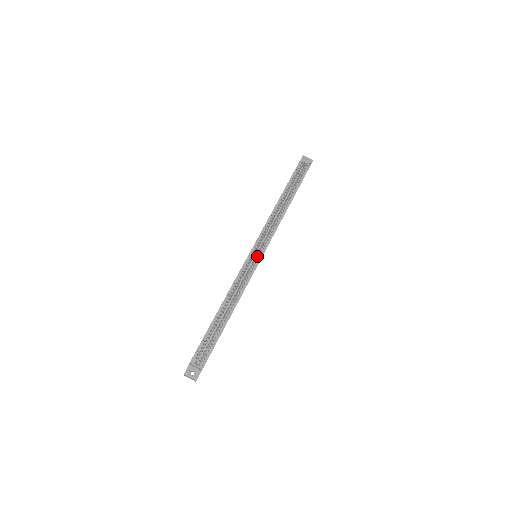
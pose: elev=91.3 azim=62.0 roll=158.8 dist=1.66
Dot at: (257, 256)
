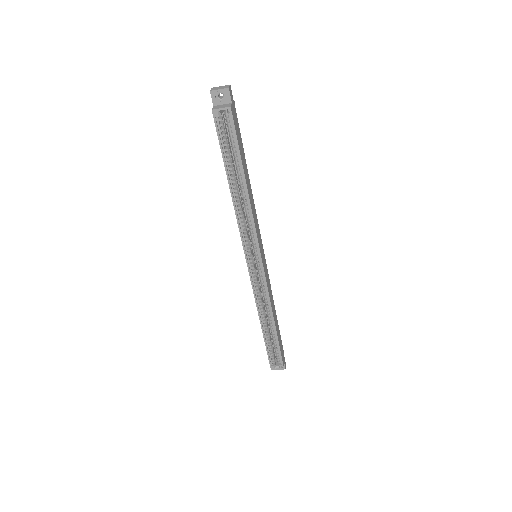
Dot at: (257, 265)
